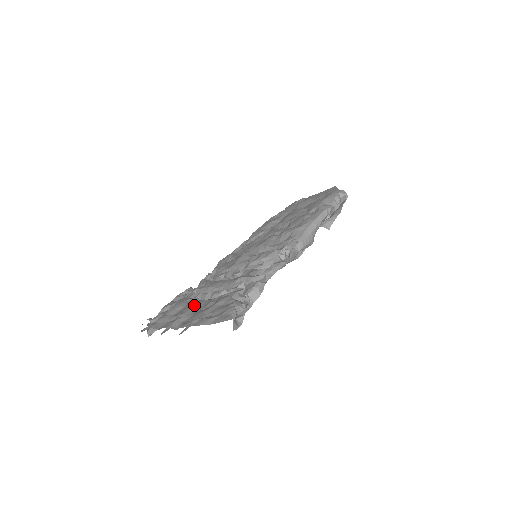
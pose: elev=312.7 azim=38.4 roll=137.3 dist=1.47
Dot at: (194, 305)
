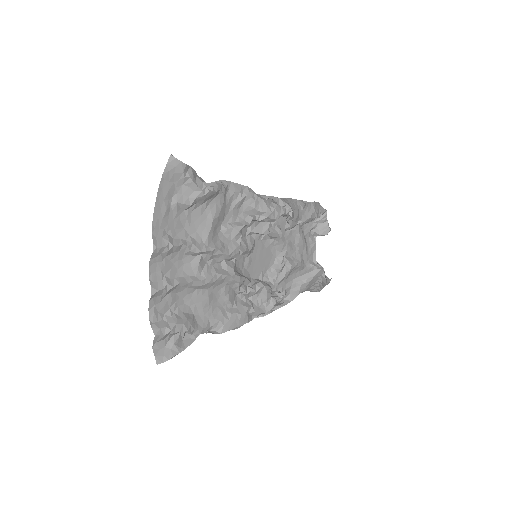
Dot at: (182, 257)
